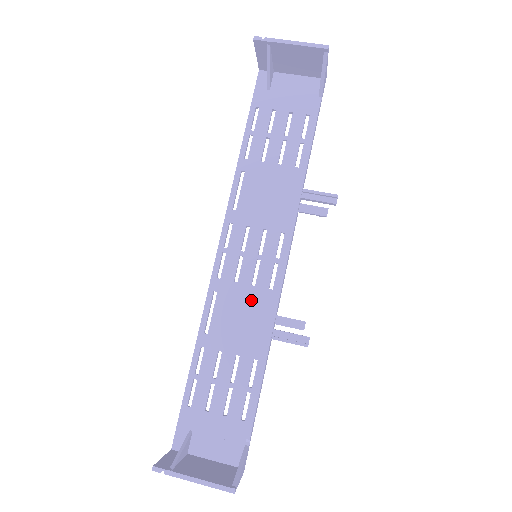
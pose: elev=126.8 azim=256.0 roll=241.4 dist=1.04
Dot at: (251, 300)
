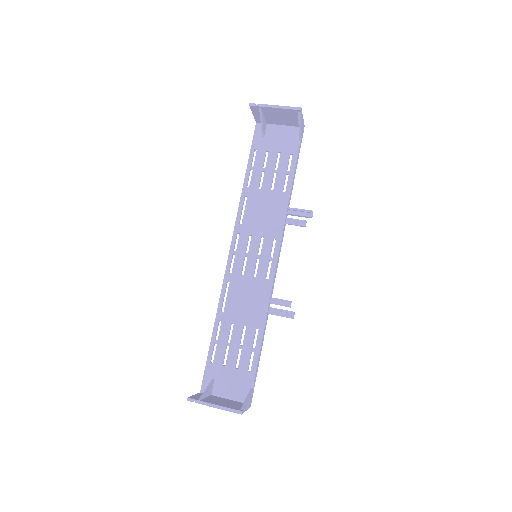
Dot at: (253, 287)
